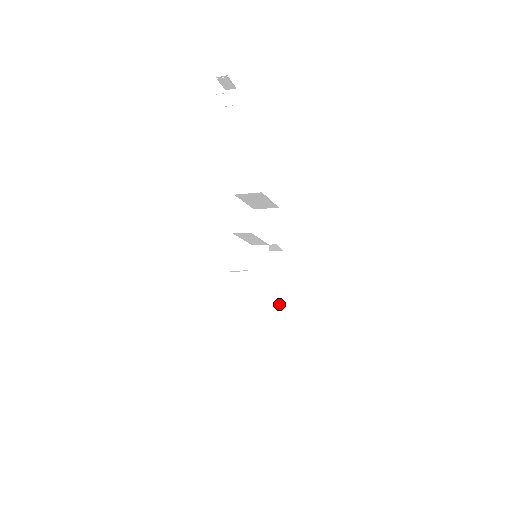
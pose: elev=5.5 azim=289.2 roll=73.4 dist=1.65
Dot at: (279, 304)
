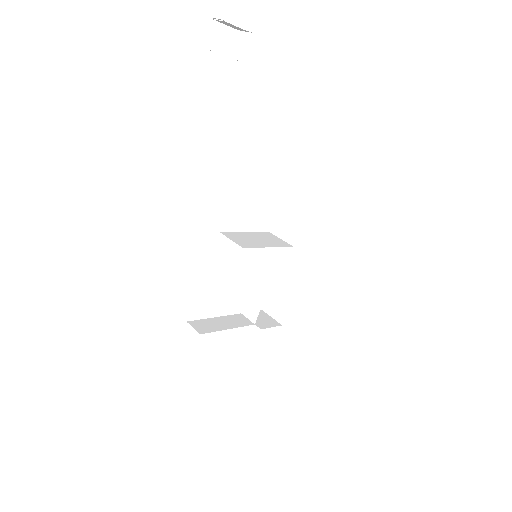
Dot at: (286, 305)
